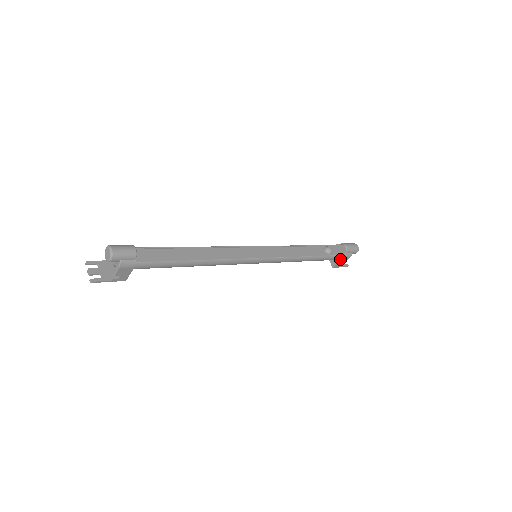
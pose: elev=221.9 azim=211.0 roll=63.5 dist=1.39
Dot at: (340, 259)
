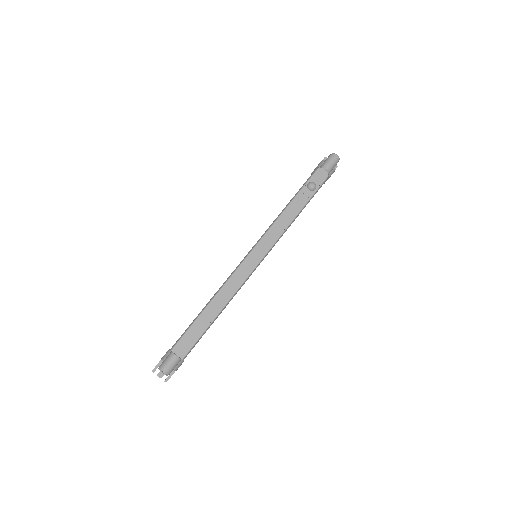
Dot at: (326, 179)
